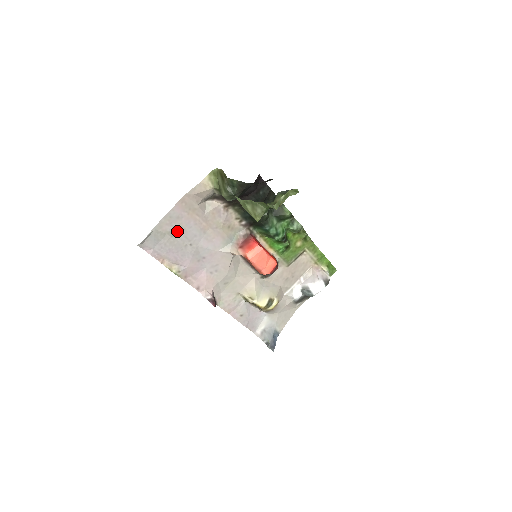
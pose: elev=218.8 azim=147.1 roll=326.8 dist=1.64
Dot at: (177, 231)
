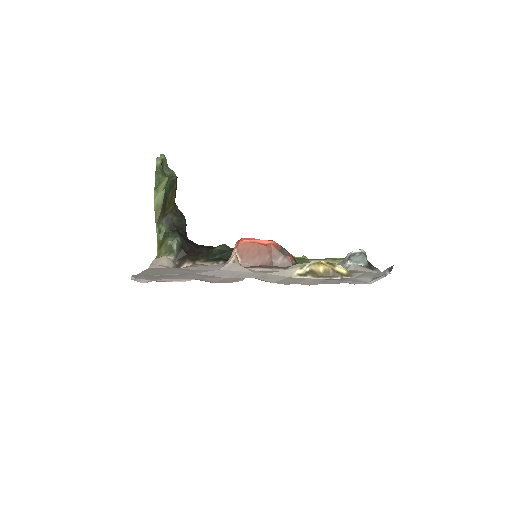
Dot at: (164, 274)
